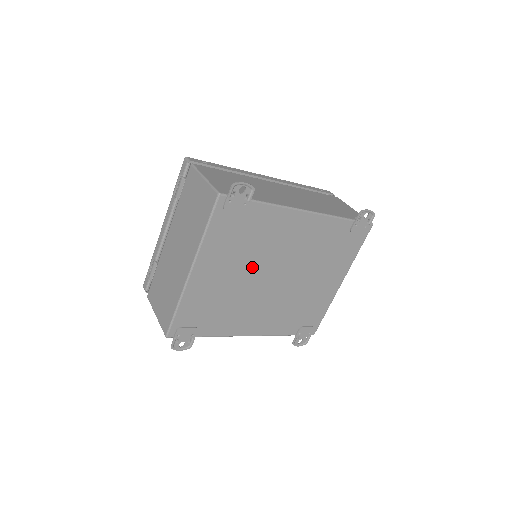
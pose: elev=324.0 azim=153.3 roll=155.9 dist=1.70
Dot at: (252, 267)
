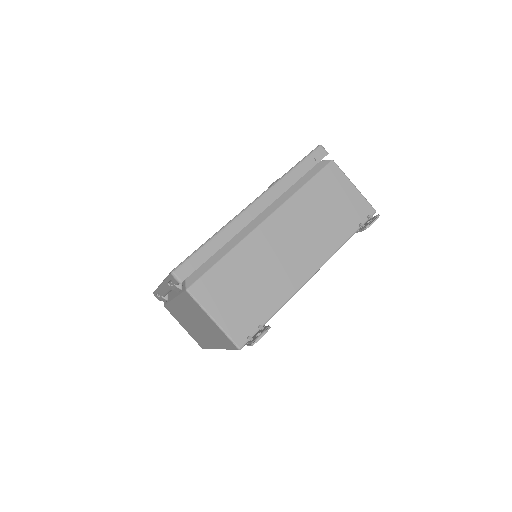
Dot at: occluded
